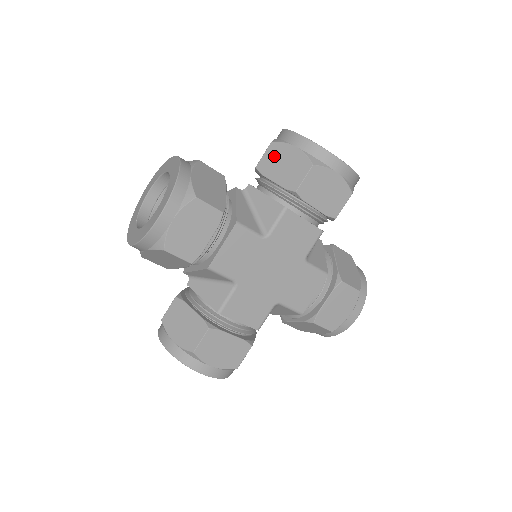
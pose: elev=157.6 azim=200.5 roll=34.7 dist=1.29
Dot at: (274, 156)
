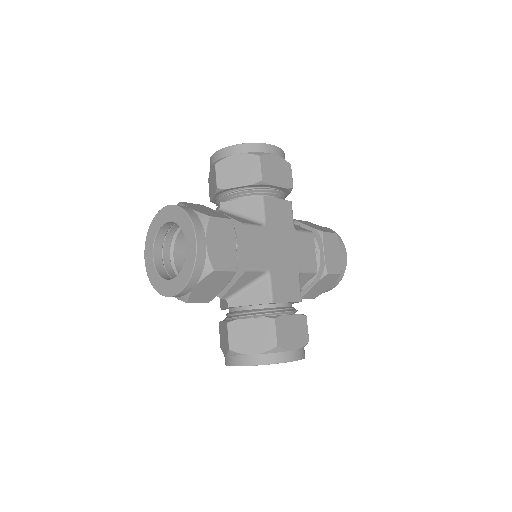
Dot at: (225, 171)
